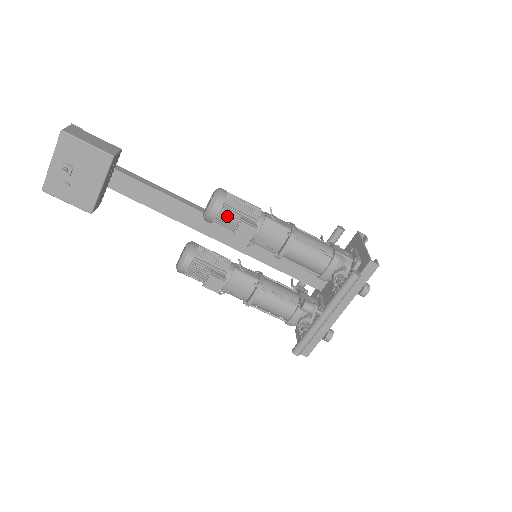
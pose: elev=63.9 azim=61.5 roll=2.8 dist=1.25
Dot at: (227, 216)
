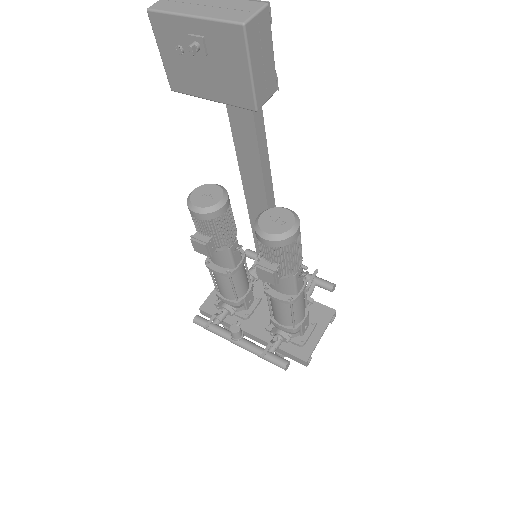
Dot at: (271, 253)
